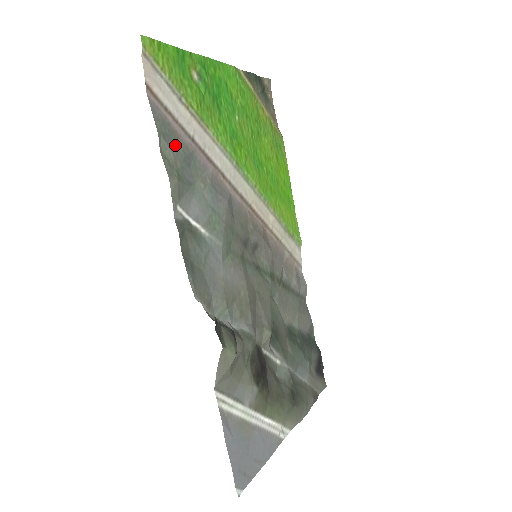
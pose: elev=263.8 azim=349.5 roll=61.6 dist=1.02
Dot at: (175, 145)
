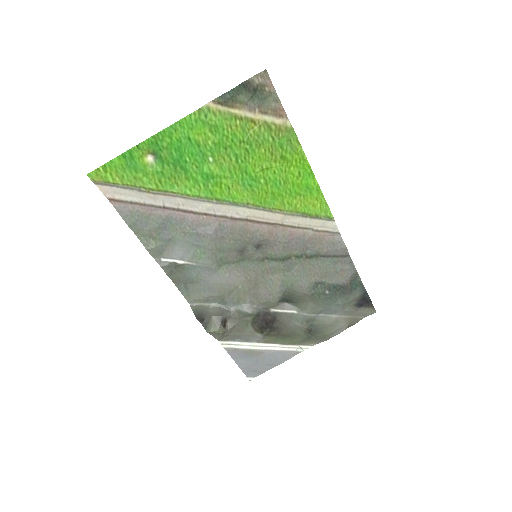
Dot at: (148, 222)
